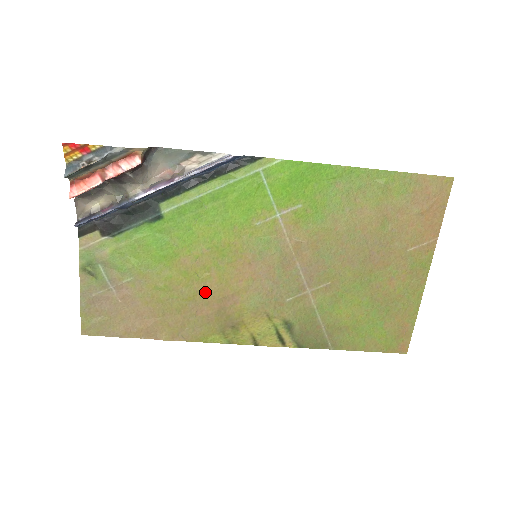
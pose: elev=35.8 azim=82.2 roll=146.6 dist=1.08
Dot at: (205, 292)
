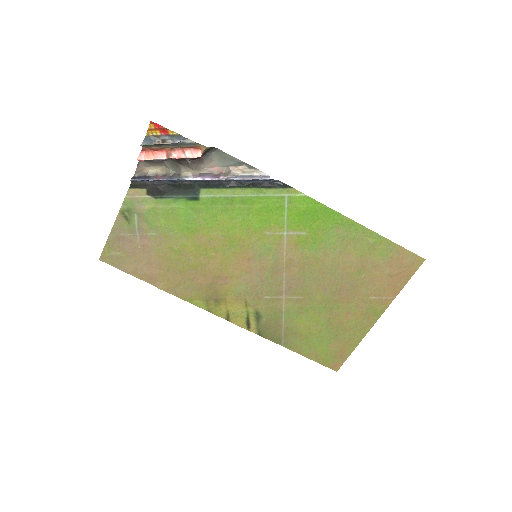
Dot at: (206, 266)
